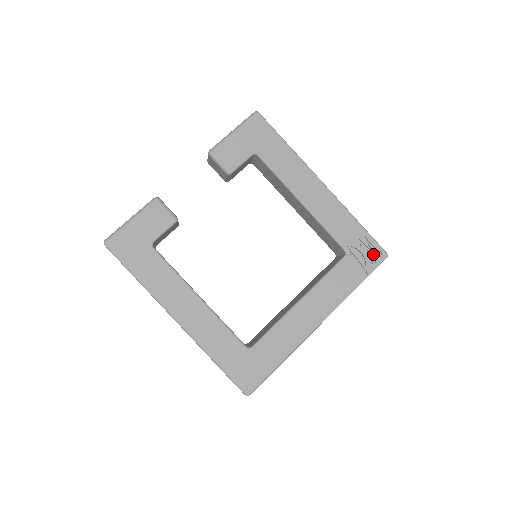
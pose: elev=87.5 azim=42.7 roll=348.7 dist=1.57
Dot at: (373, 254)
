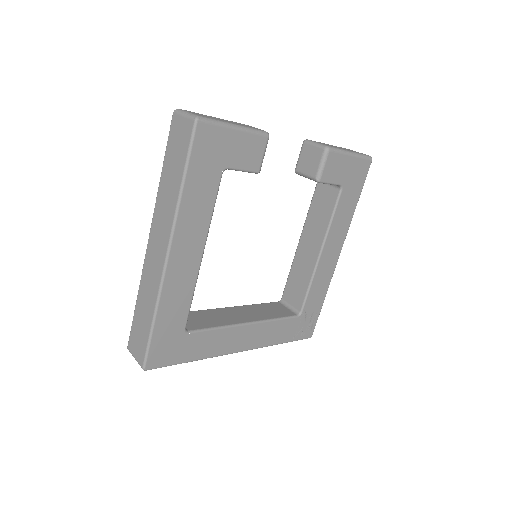
Dot at: (307, 329)
